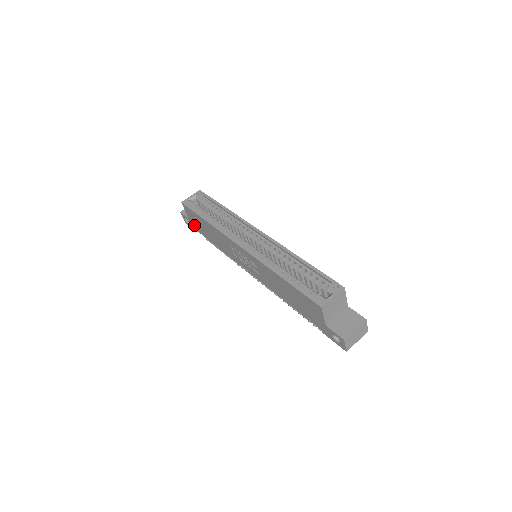
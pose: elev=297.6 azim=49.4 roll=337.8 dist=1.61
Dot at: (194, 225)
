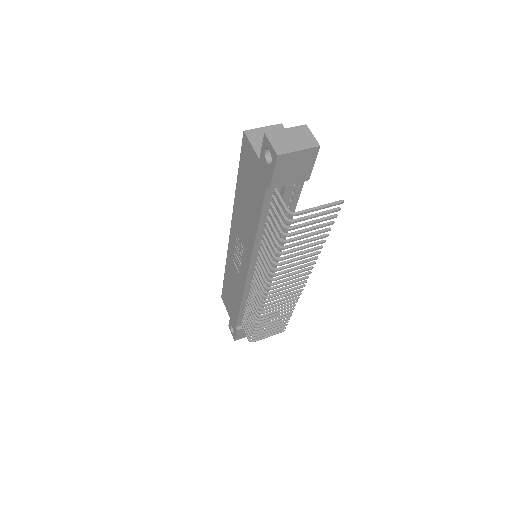
Dot at: (232, 319)
